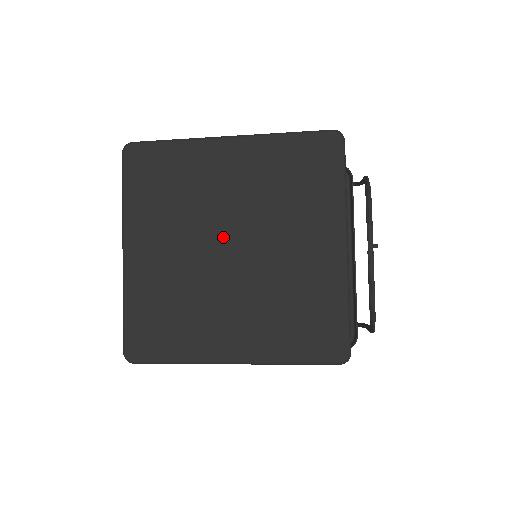
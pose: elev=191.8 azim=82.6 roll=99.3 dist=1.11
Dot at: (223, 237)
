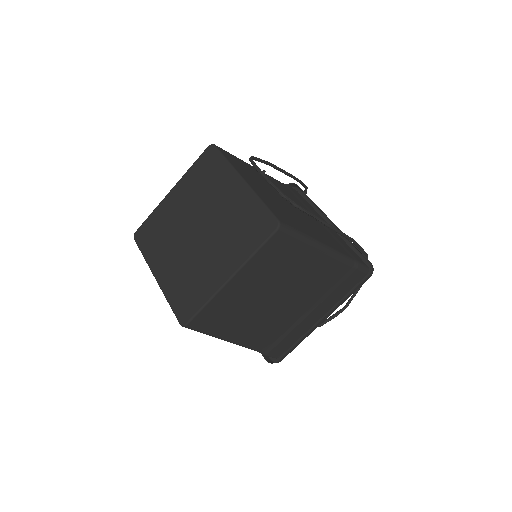
Dot at: (191, 230)
